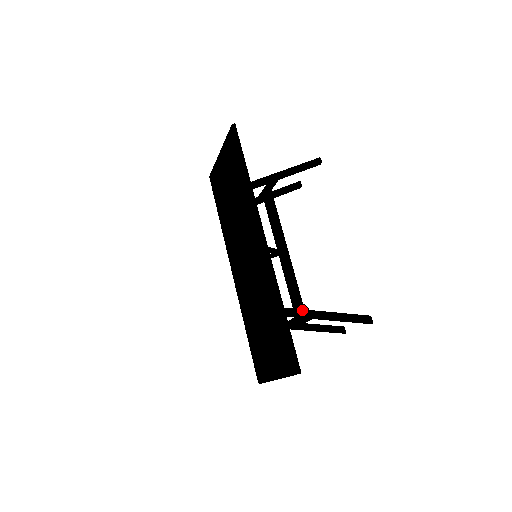
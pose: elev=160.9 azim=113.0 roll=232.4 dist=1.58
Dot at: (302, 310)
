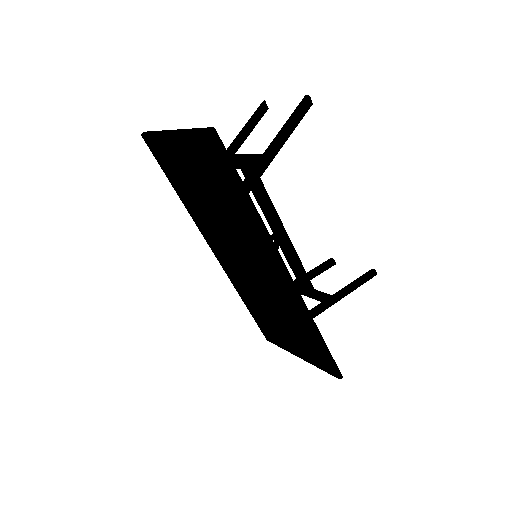
Dot at: (323, 306)
